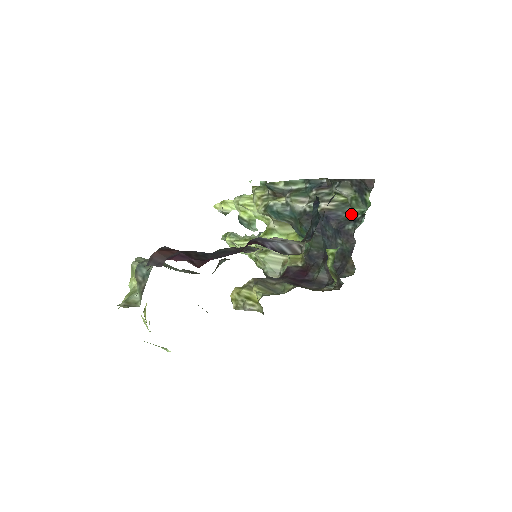
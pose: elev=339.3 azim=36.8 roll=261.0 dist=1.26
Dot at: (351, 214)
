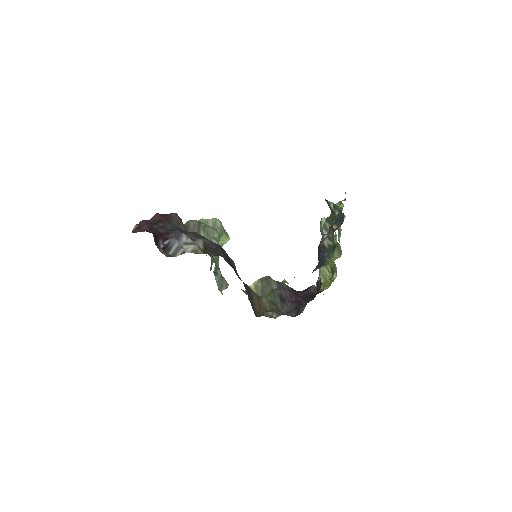
Dot at: (329, 260)
